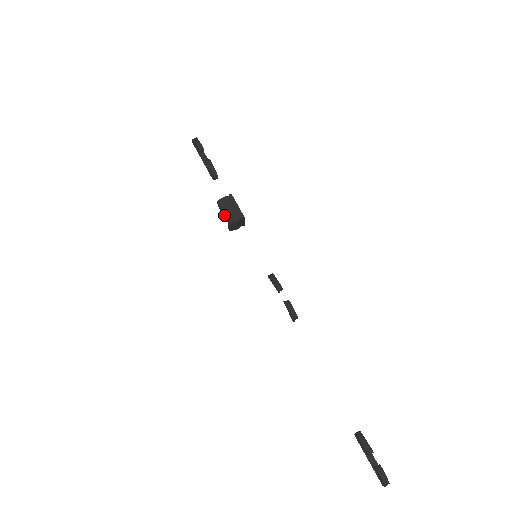
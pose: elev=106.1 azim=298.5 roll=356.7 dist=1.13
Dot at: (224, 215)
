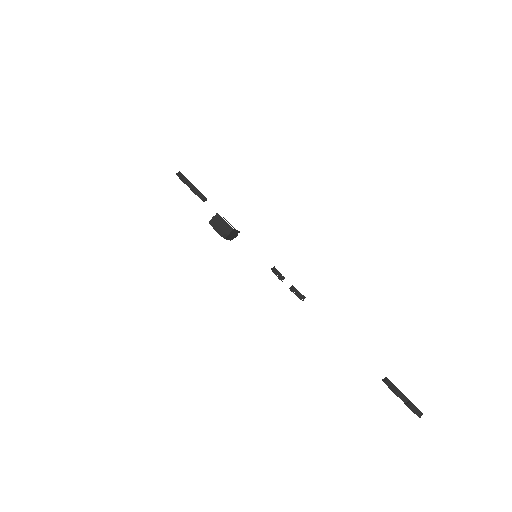
Dot at: occluded
